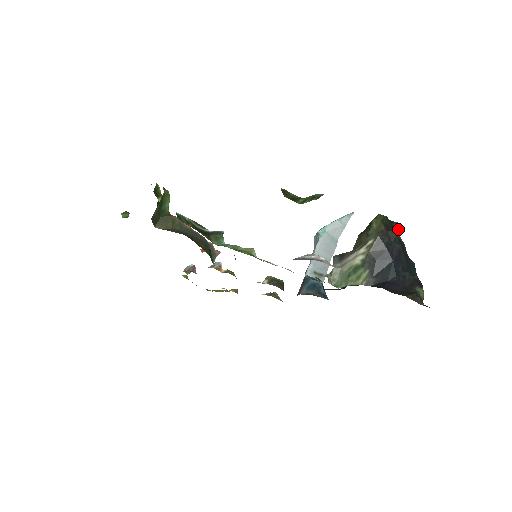
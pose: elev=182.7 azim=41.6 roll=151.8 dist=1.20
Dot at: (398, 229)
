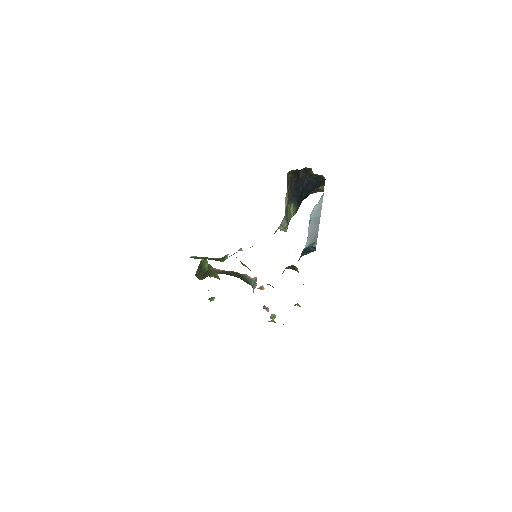
Dot at: (311, 171)
